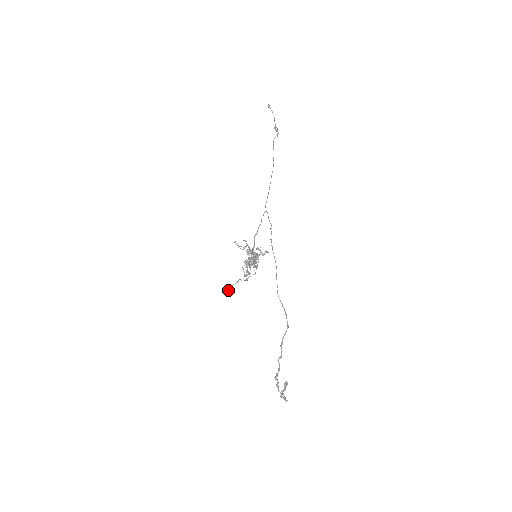
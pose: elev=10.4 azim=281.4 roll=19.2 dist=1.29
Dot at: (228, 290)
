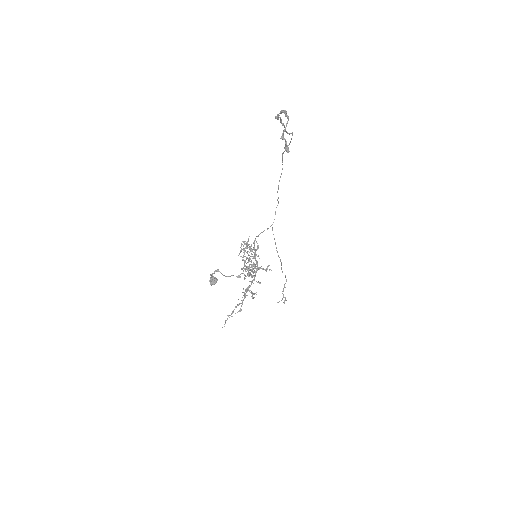
Dot at: (213, 278)
